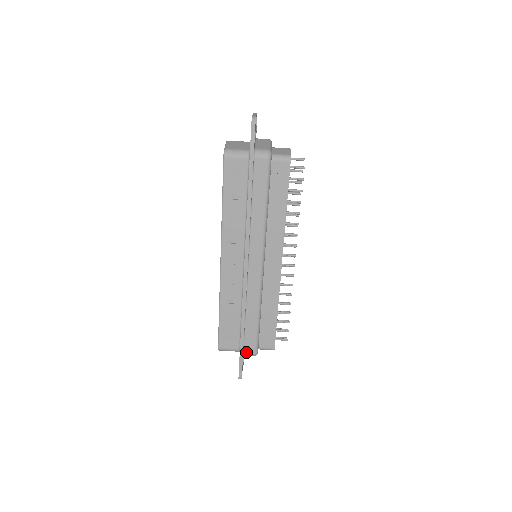
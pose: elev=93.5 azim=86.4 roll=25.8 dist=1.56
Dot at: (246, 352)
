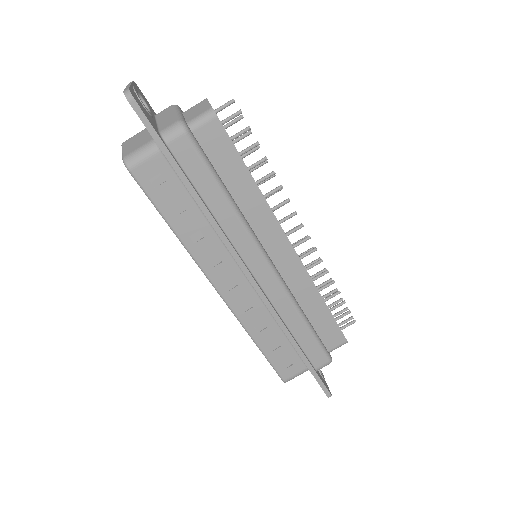
Dot at: (318, 367)
